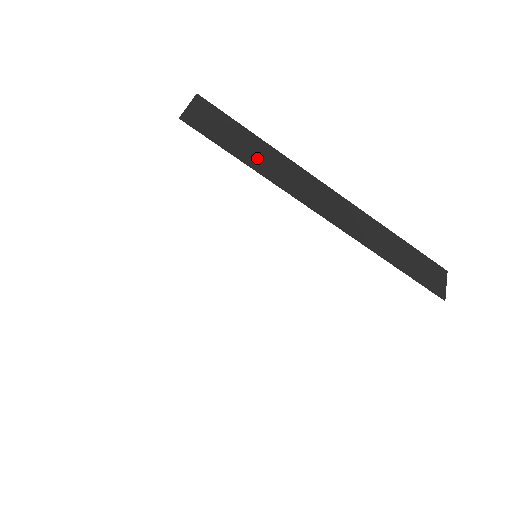
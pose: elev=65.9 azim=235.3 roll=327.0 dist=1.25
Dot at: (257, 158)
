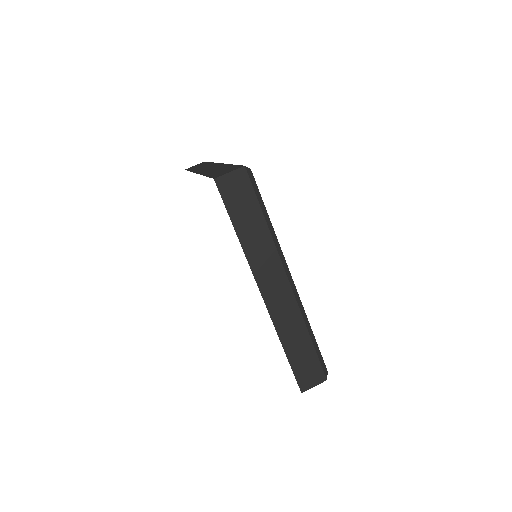
Dot at: (249, 232)
